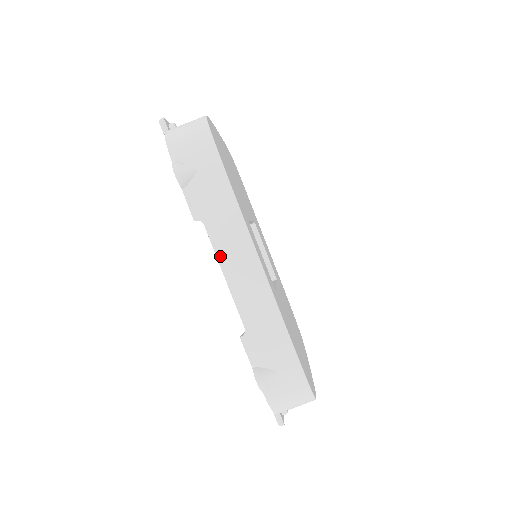
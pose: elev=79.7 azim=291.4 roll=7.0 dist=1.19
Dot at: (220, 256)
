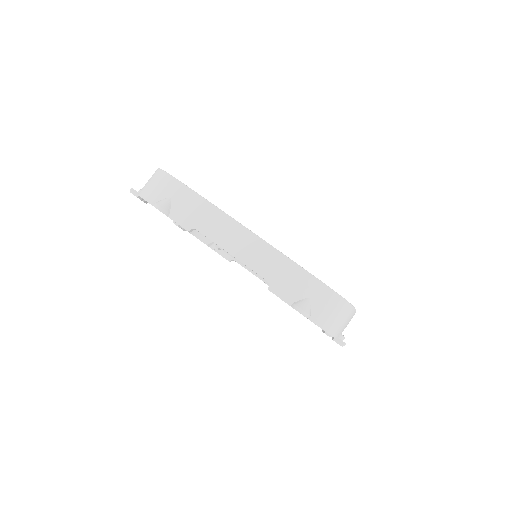
Dot at: (219, 243)
